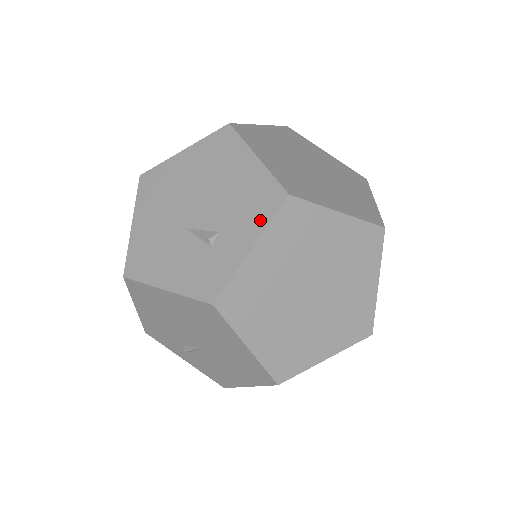
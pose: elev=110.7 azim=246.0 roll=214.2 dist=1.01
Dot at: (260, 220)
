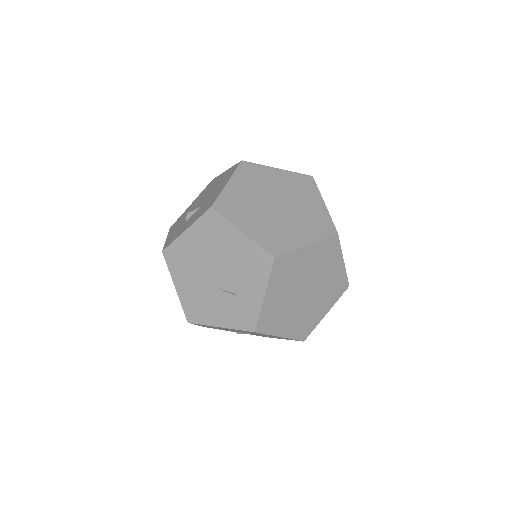
Dot at: (262, 277)
